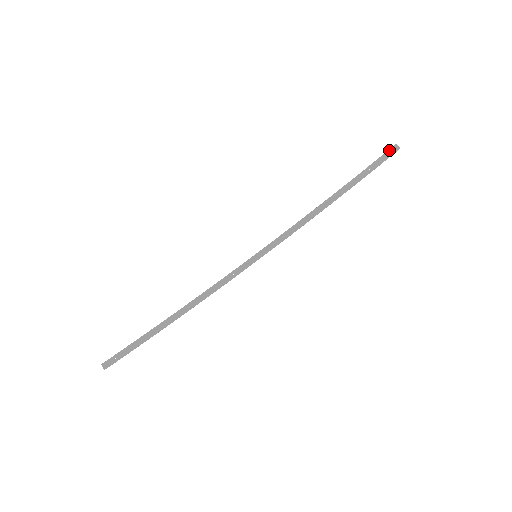
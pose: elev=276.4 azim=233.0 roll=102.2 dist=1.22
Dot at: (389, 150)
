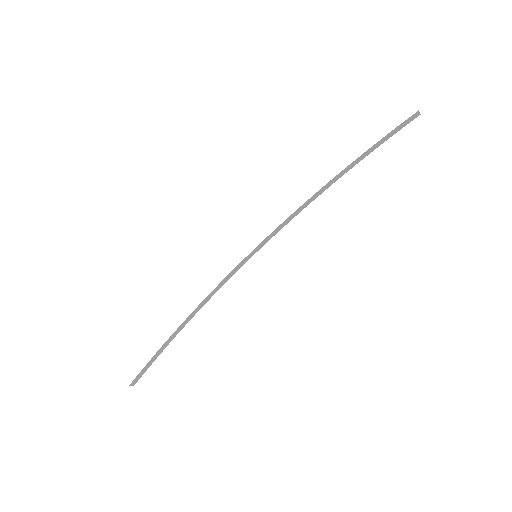
Dot at: (409, 119)
